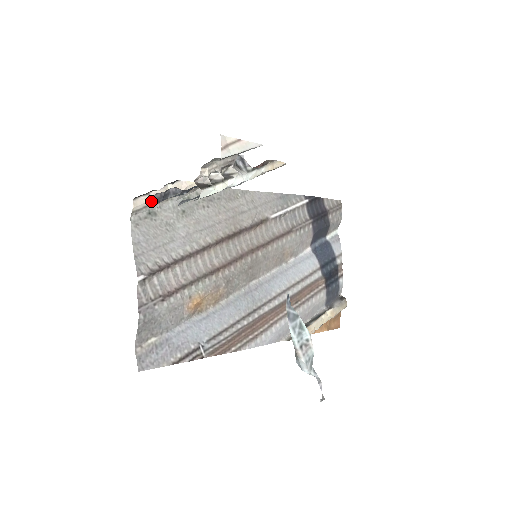
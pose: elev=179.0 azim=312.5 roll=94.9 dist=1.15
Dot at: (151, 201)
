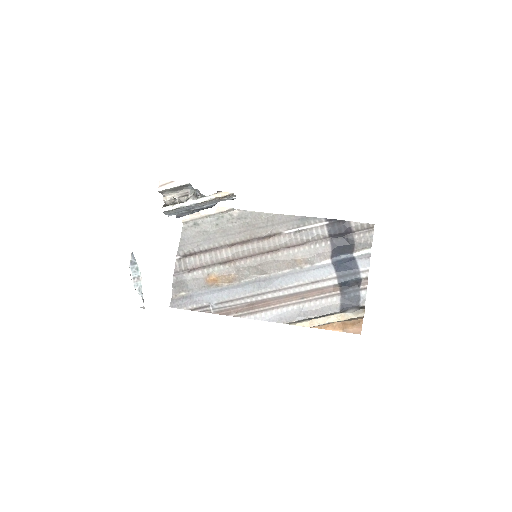
Dot at: (194, 217)
